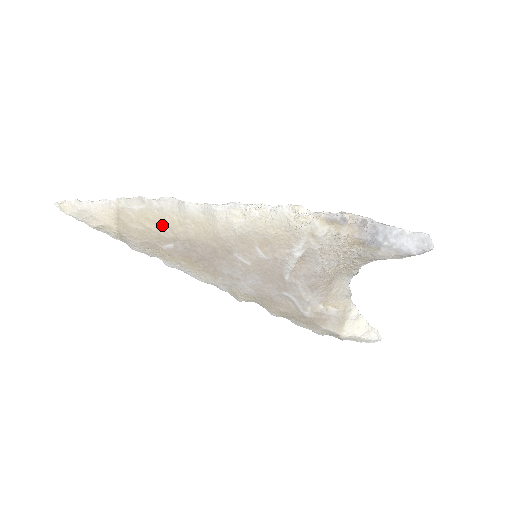
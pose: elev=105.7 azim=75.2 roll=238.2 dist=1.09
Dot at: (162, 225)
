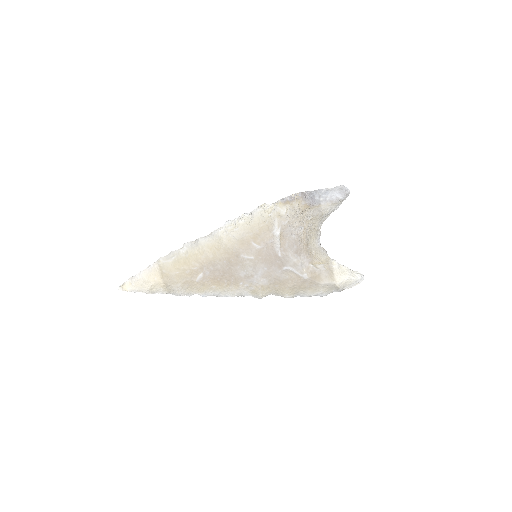
Dot at: (190, 262)
